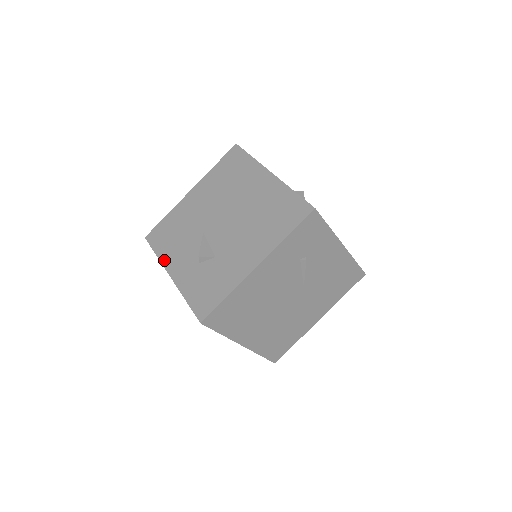
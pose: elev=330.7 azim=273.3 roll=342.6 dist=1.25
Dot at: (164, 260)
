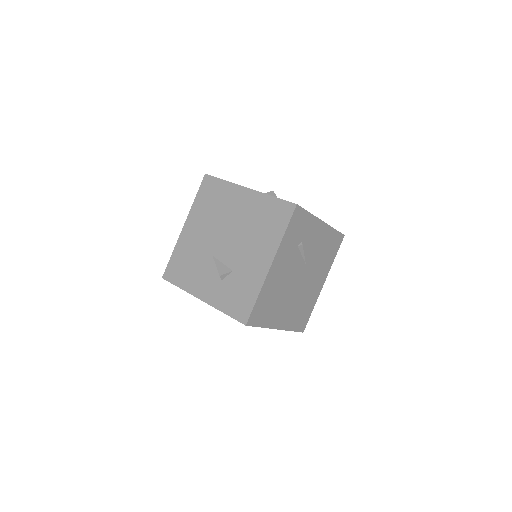
Dot at: (189, 289)
